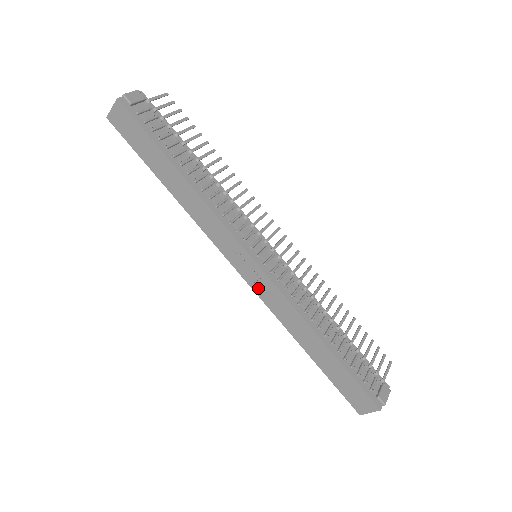
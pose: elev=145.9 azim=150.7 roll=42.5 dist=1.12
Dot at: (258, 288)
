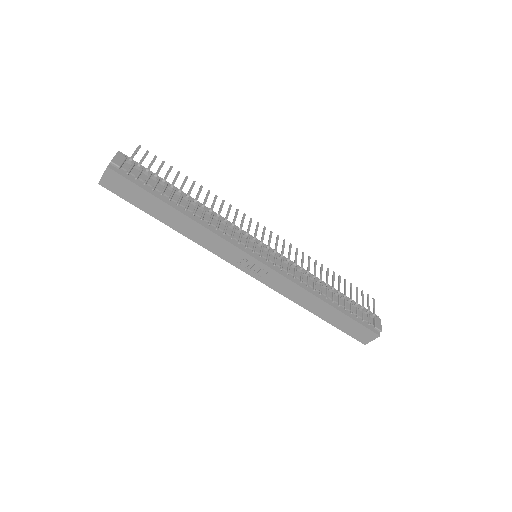
Dot at: (266, 280)
